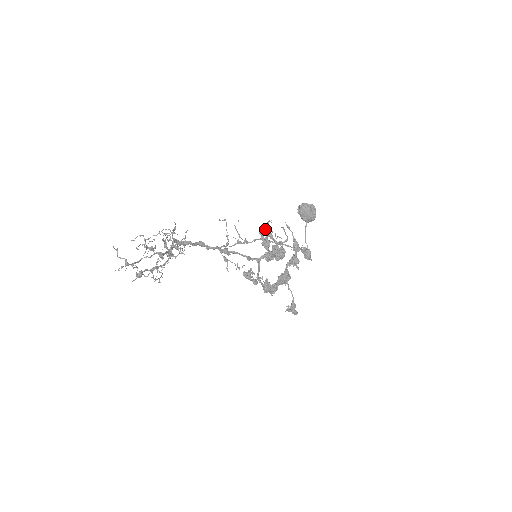
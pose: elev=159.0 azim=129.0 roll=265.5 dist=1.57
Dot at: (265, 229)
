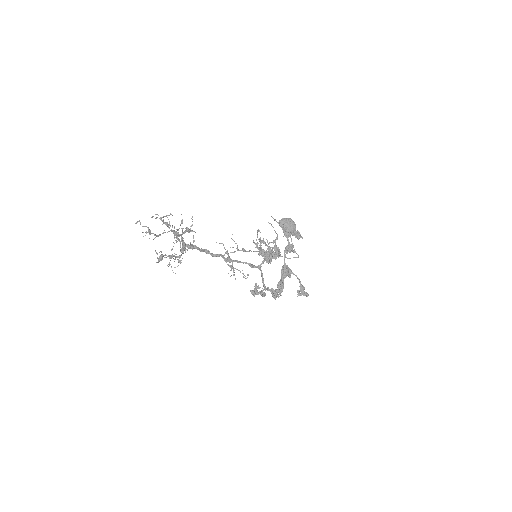
Dot at: (257, 237)
